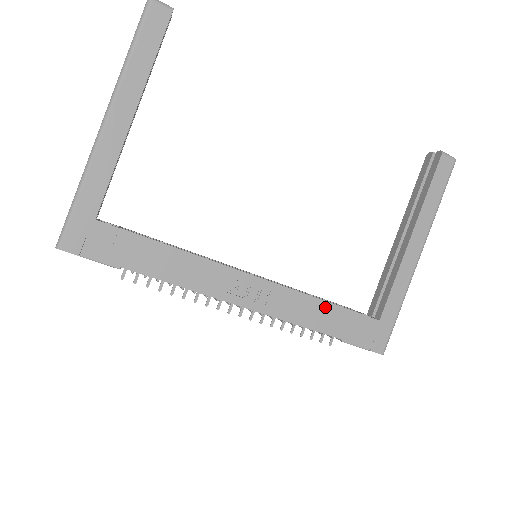
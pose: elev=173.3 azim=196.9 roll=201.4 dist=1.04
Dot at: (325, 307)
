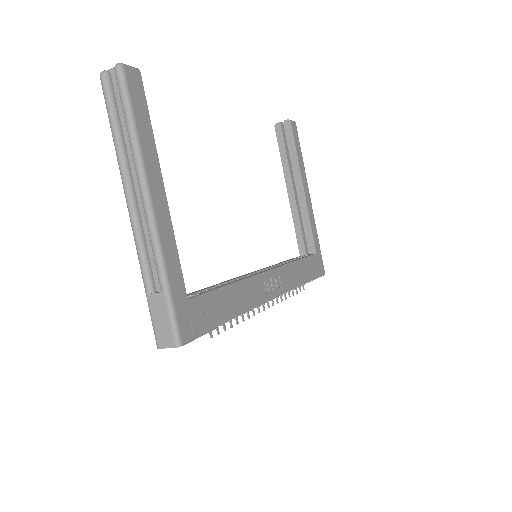
Dot at: (299, 264)
